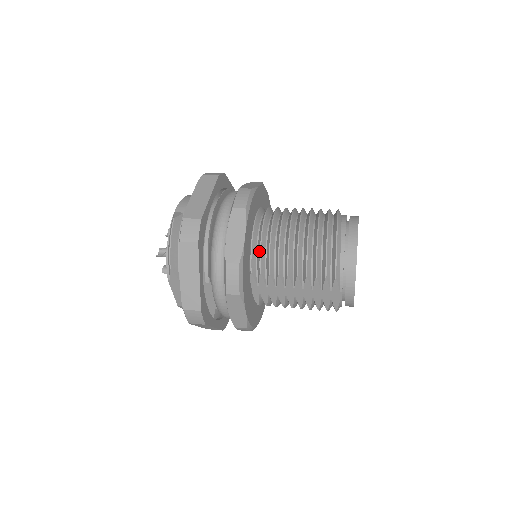
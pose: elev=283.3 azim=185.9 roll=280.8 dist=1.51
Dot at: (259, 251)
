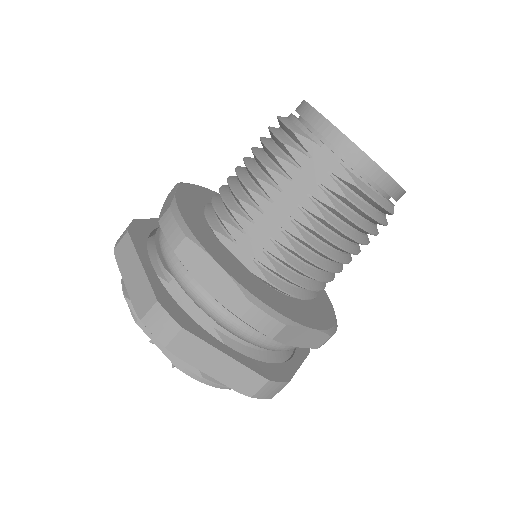
Dot at: (212, 205)
